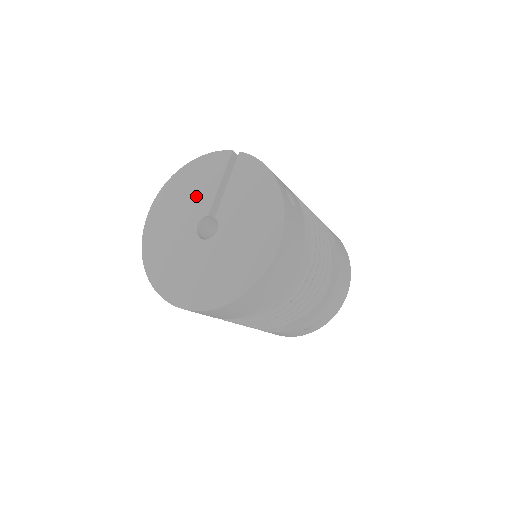
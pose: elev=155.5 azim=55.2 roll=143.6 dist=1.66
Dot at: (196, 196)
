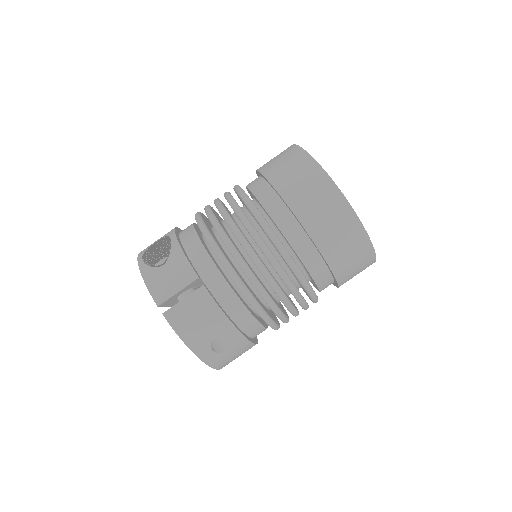
Dot at: occluded
